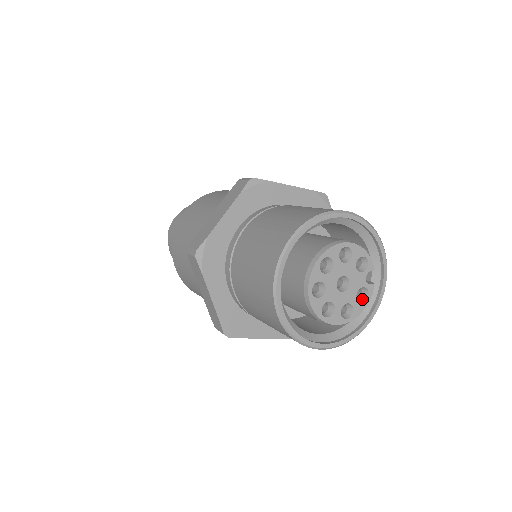
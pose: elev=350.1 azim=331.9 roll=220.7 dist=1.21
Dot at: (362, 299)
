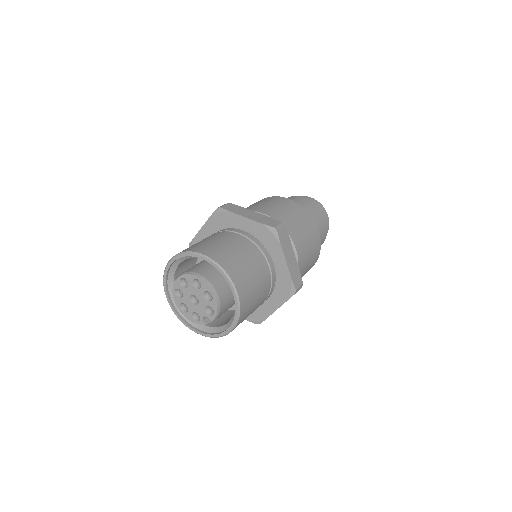
Dot at: (196, 318)
